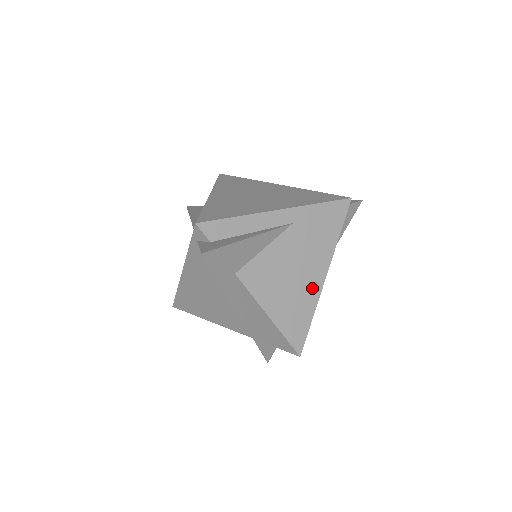
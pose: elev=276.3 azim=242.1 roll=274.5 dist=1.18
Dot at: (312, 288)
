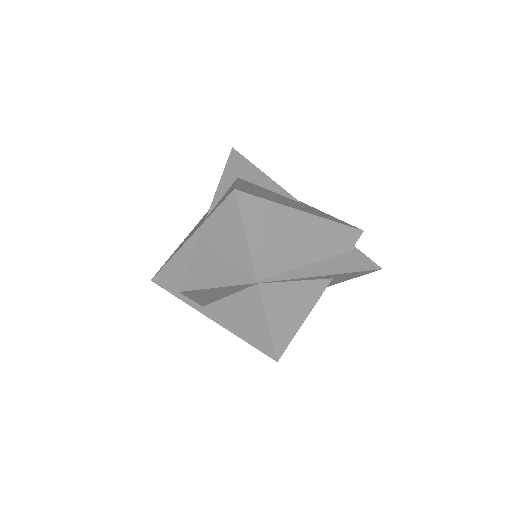
Dot at: occluded
